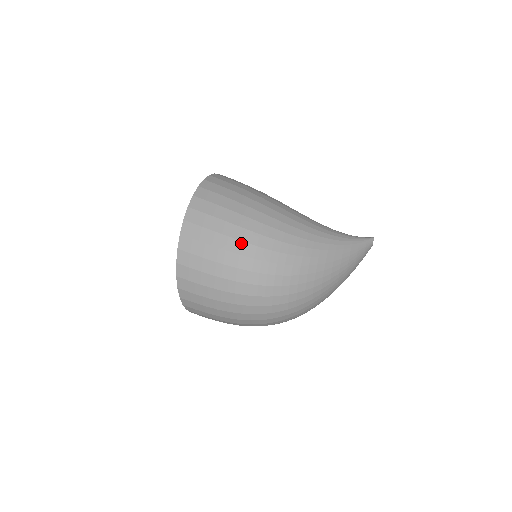
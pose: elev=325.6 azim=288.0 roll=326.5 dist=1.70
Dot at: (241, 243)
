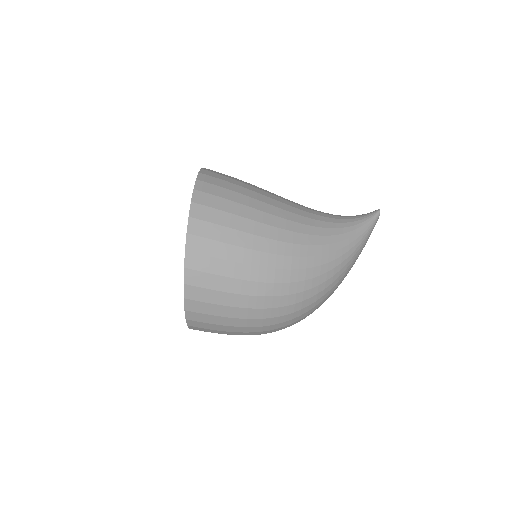
Dot at: (256, 298)
